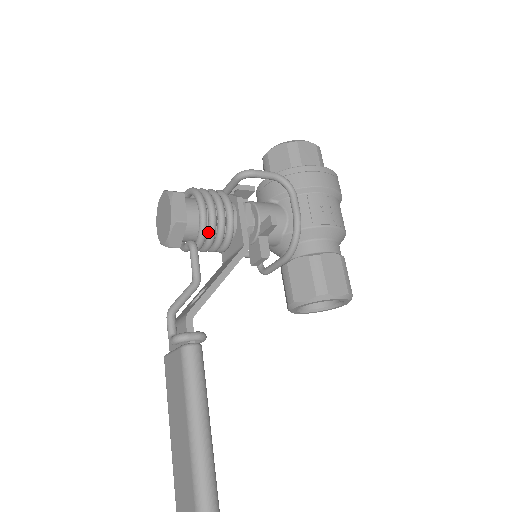
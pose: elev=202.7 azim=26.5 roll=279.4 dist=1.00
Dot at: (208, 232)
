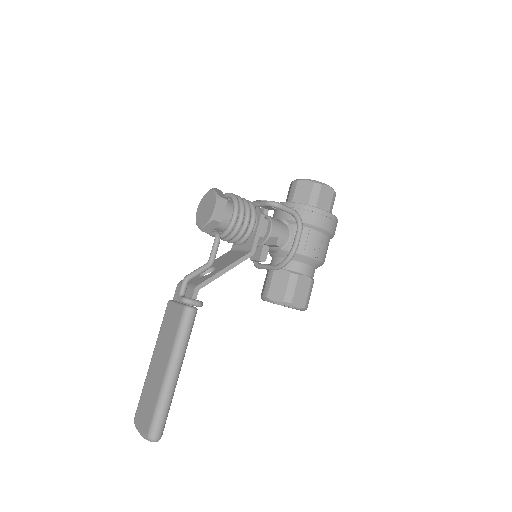
Dot at: (232, 232)
